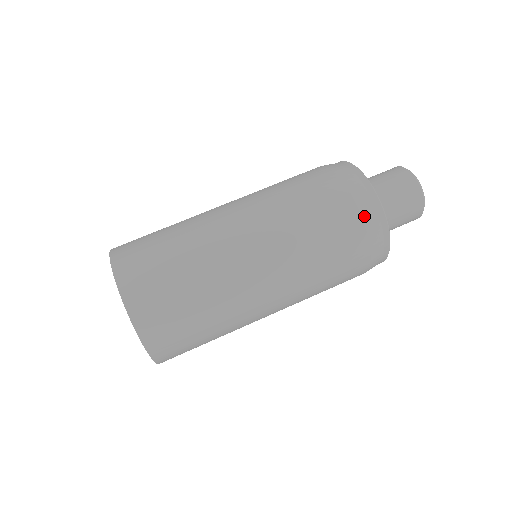
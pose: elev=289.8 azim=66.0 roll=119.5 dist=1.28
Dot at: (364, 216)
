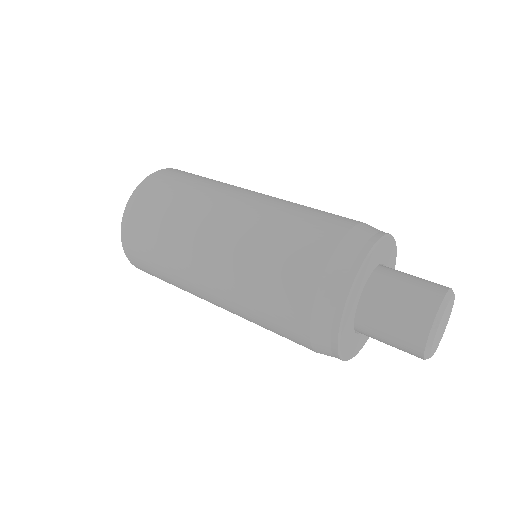
Dot at: (348, 237)
